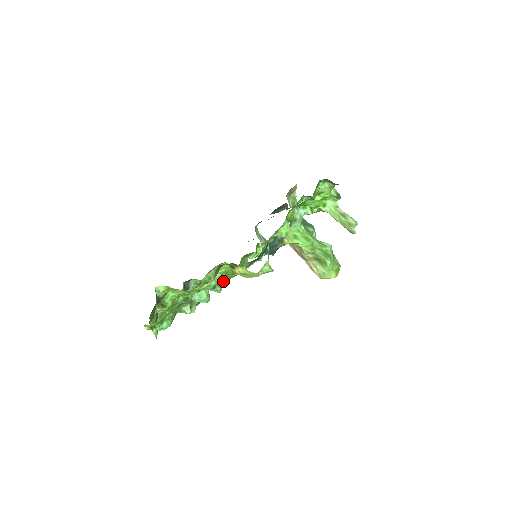
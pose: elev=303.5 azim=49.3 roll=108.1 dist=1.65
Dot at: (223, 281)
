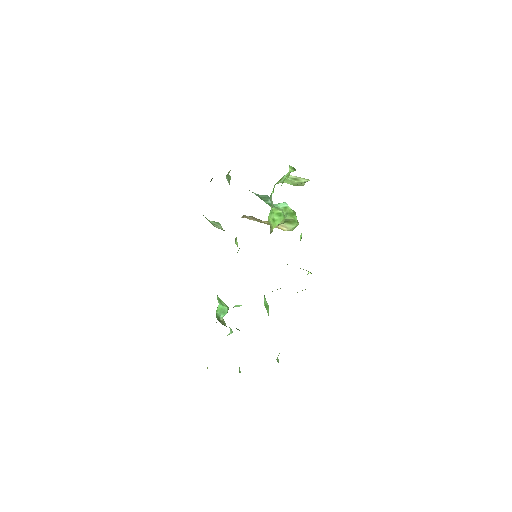
Dot at: occluded
